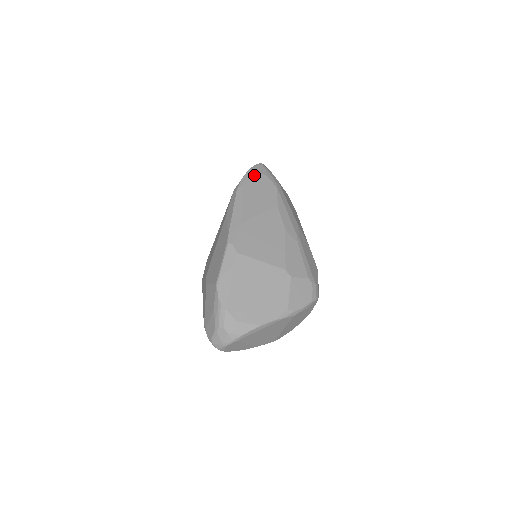
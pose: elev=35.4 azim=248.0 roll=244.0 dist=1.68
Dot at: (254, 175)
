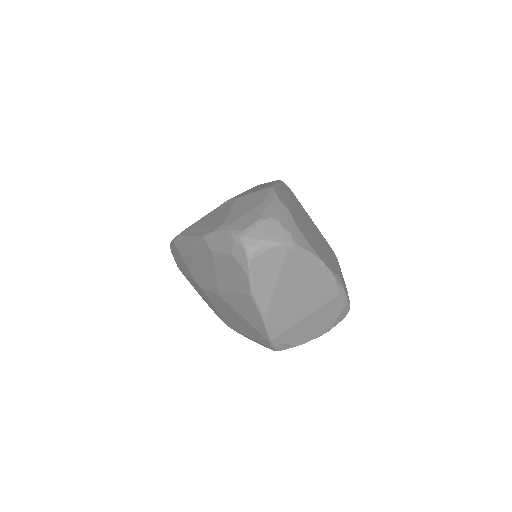
Dot at: occluded
